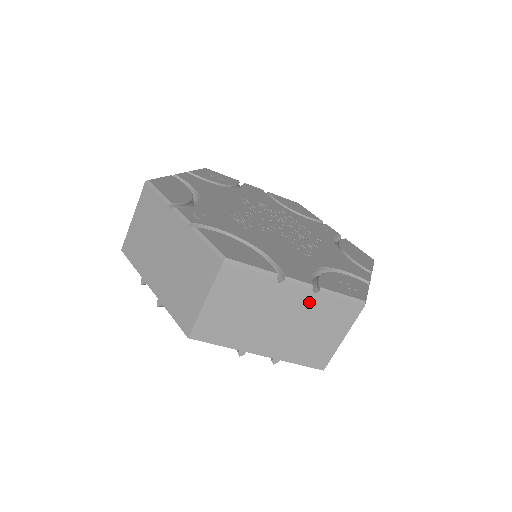
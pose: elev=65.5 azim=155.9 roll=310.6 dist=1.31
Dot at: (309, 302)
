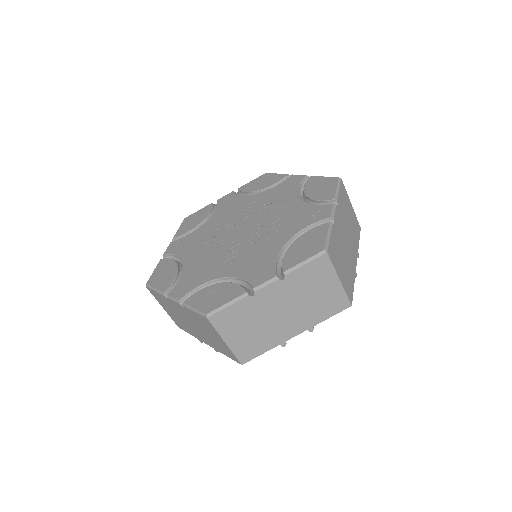
Dot at: (187, 312)
